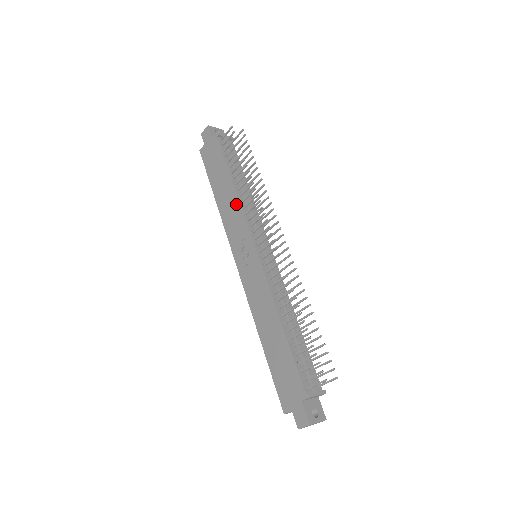
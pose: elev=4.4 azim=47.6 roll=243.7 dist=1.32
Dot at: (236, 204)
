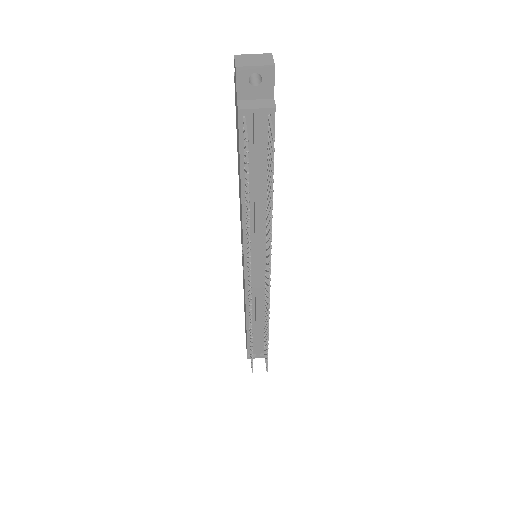
Dot at: (241, 214)
